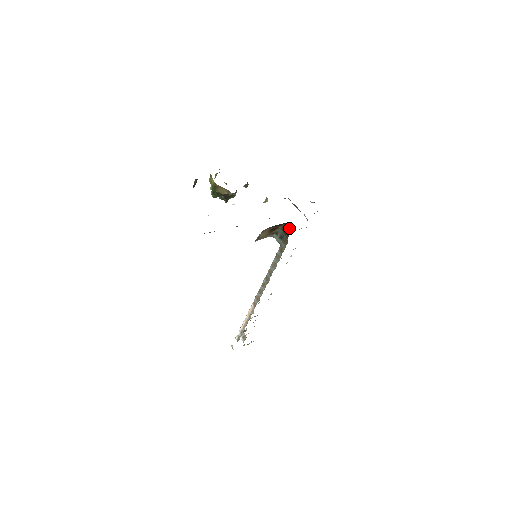
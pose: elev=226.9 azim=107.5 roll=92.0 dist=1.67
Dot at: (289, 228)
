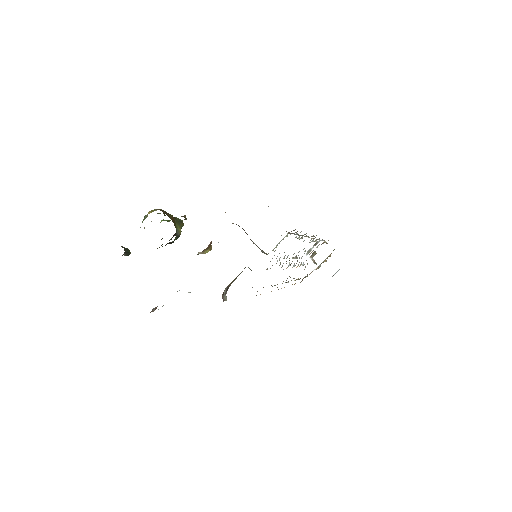
Dot at: occluded
